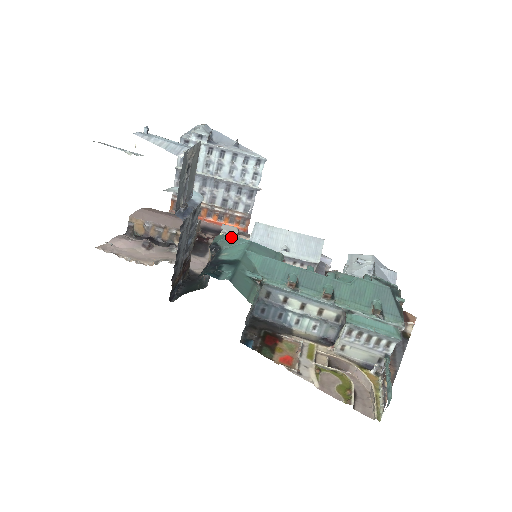
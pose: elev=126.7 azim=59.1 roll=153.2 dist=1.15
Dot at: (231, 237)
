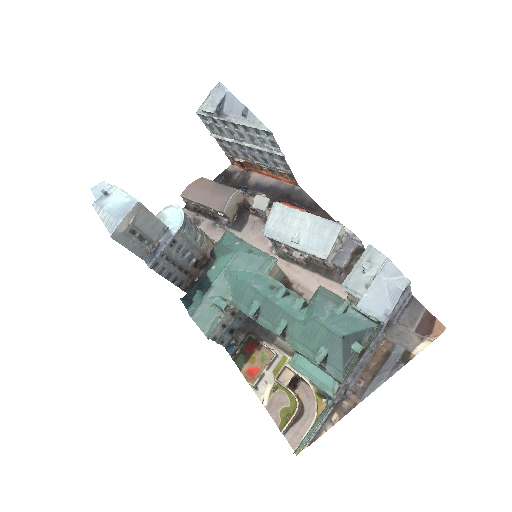
Dot at: (223, 246)
